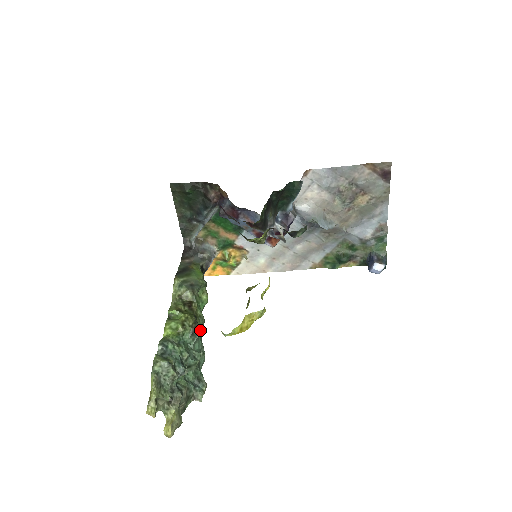
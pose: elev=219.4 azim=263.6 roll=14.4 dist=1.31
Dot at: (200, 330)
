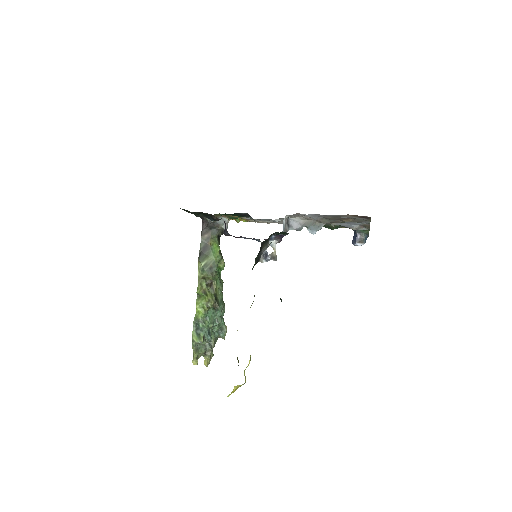
Dot at: (219, 309)
